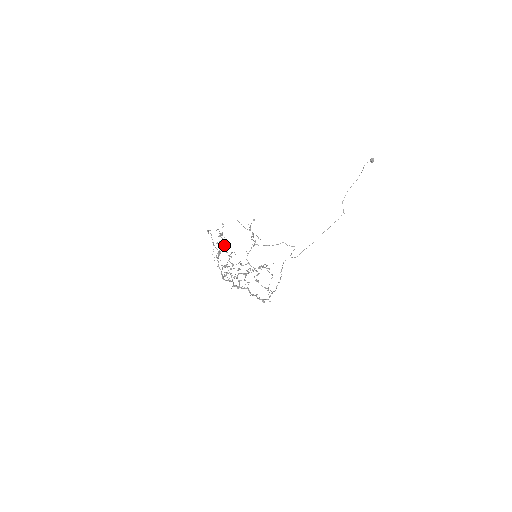
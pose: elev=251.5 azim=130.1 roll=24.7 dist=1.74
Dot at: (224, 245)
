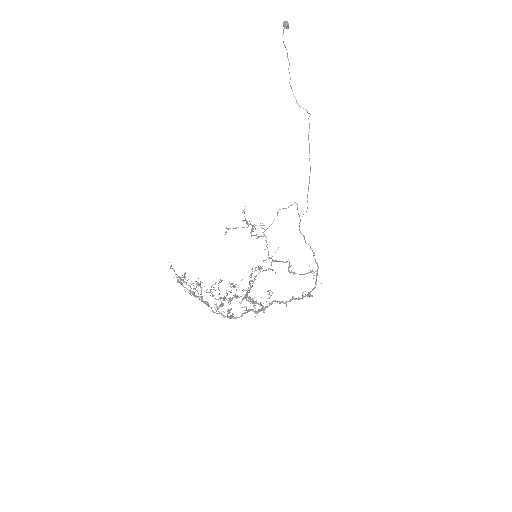
Dot at: (198, 285)
